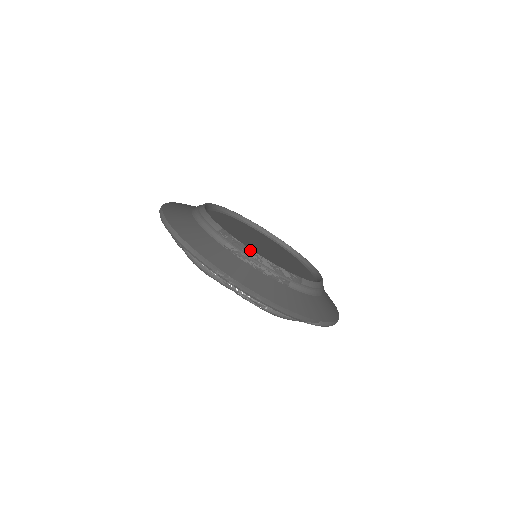
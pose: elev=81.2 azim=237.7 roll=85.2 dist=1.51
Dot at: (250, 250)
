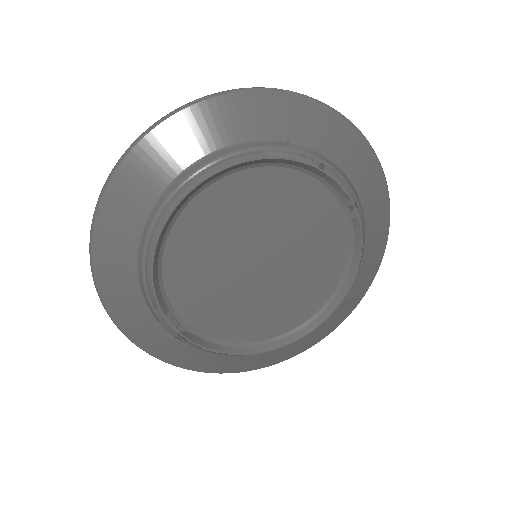
Dot at: (187, 341)
